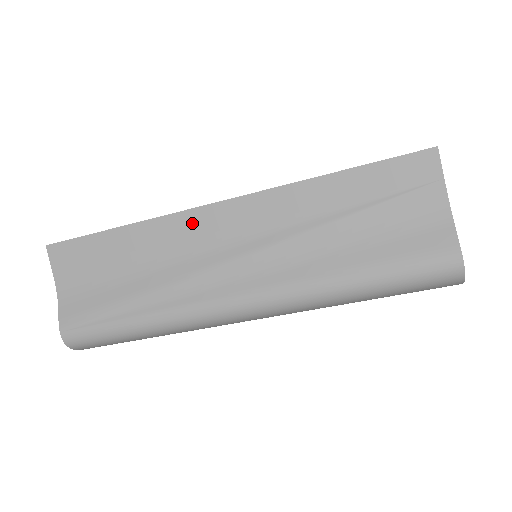
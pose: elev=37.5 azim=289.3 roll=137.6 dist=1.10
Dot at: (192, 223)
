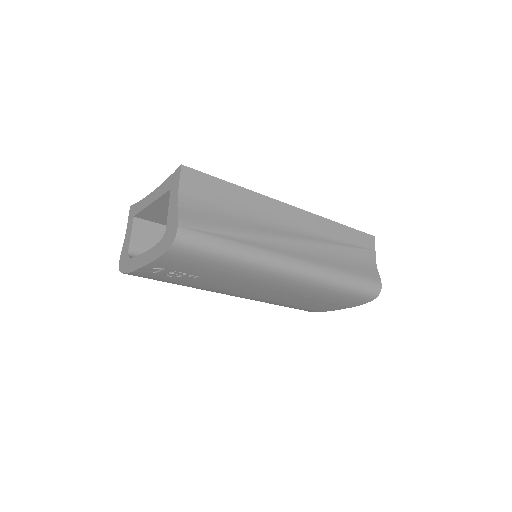
Dot at: (278, 209)
